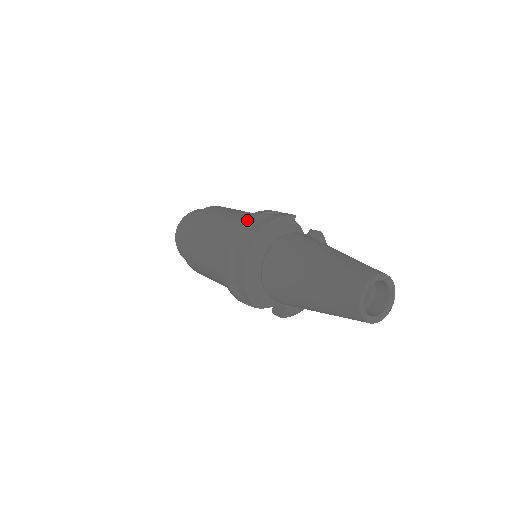
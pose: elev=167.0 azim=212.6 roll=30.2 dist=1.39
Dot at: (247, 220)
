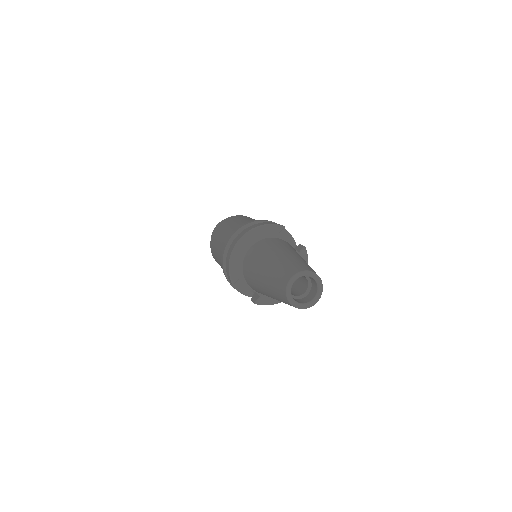
Dot at: (250, 222)
